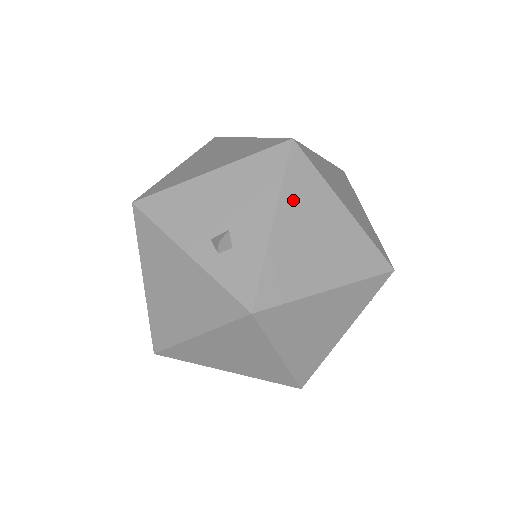
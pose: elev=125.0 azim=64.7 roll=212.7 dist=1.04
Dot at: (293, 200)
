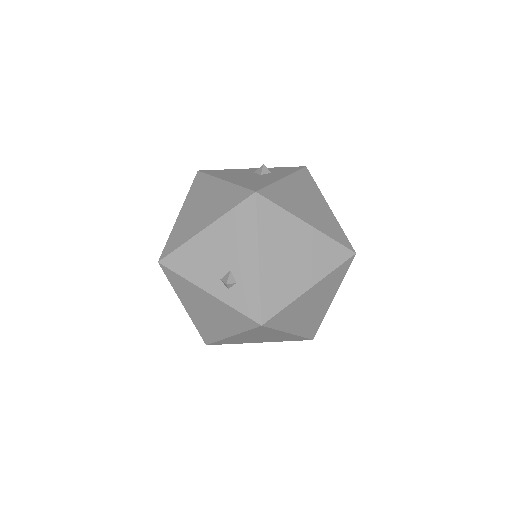
Dot at: (268, 237)
